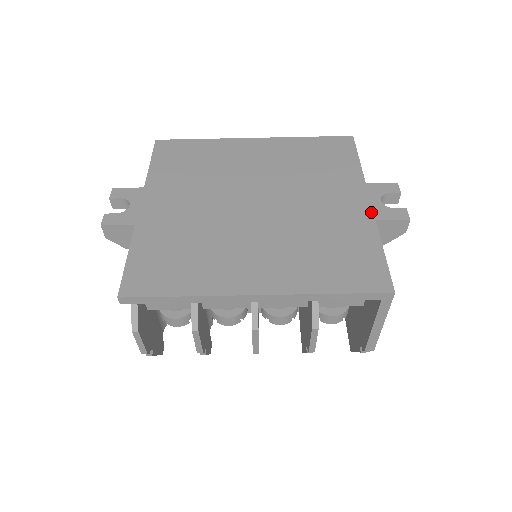
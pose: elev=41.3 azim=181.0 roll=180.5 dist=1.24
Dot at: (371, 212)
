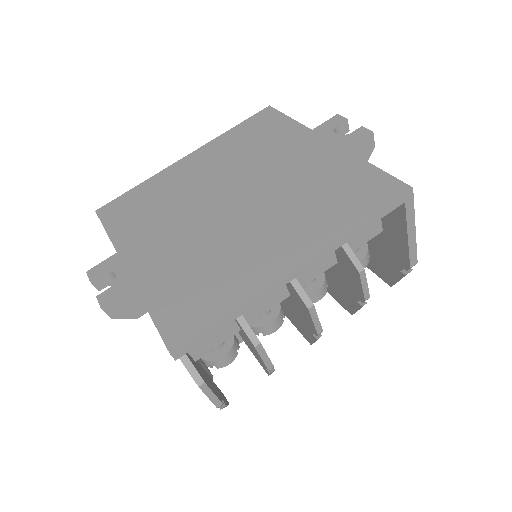
Dot at: (336, 146)
